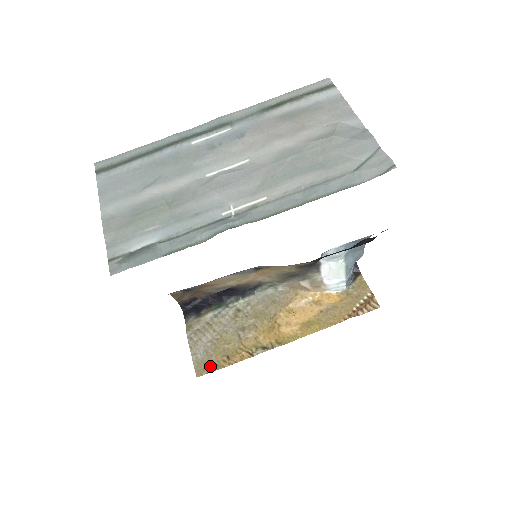
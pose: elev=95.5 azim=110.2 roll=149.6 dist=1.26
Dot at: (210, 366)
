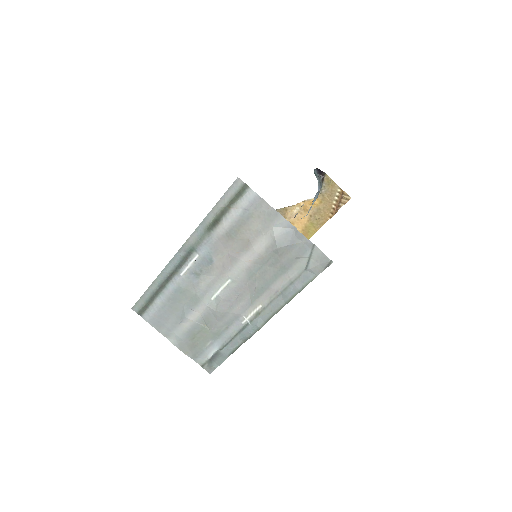
Dot at: occluded
